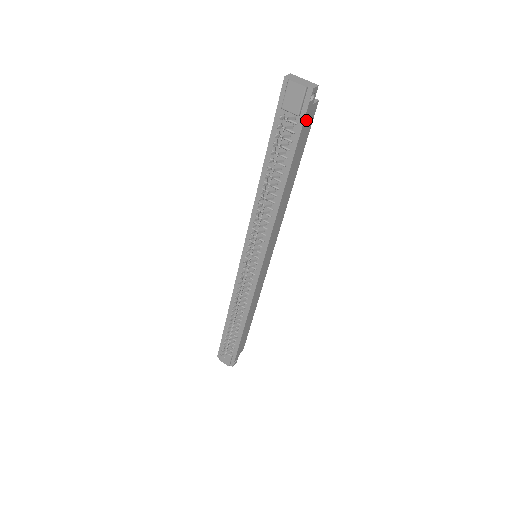
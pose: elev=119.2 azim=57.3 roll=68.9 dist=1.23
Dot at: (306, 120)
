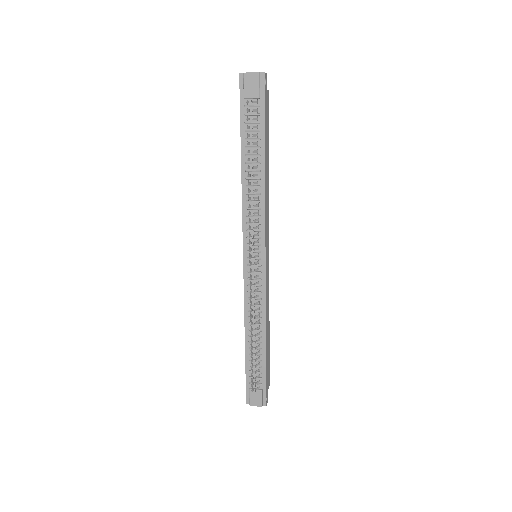
Dot at: (265, 103)
